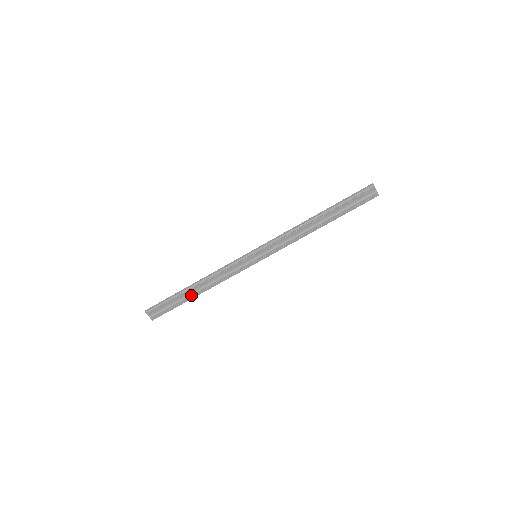
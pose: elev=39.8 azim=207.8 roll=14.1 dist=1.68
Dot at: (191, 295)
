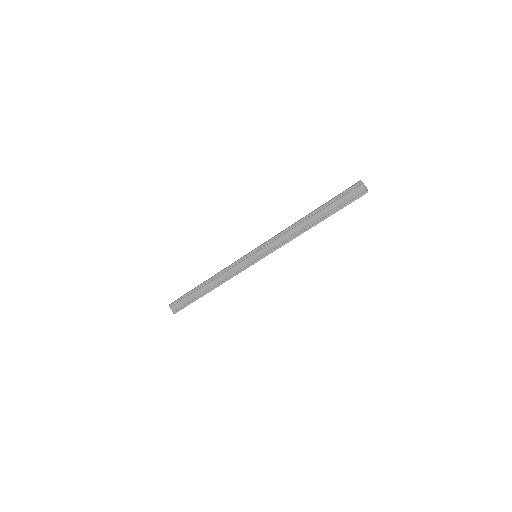
Dot at: (203, 292)
